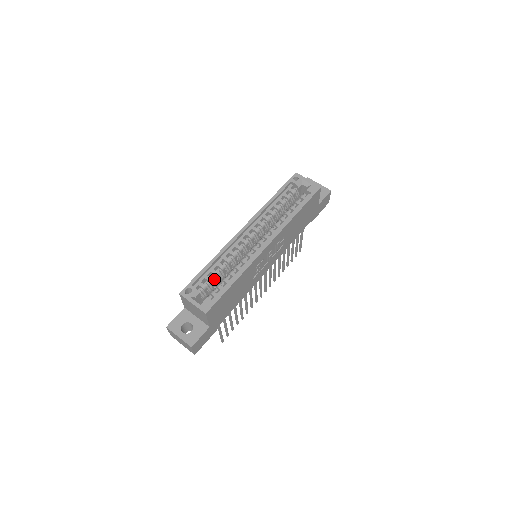
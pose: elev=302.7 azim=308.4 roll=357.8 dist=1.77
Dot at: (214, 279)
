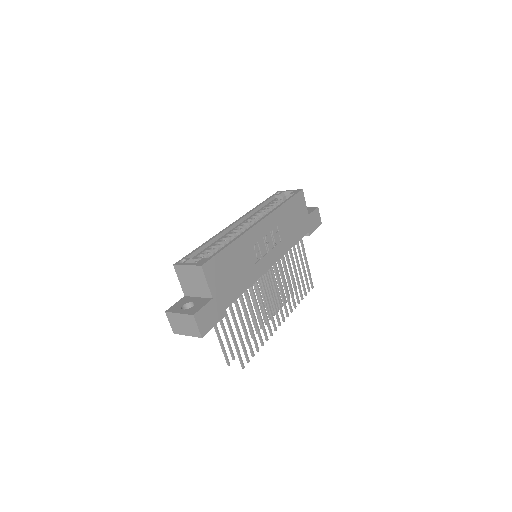
Dot at: occluded
